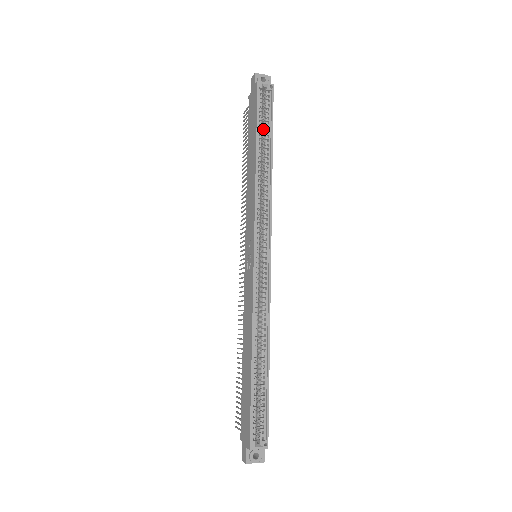
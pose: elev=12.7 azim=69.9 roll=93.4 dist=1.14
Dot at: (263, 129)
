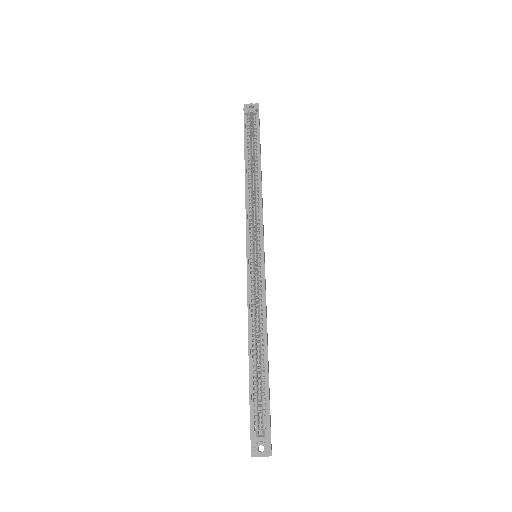
Dot at: (253, 146)
